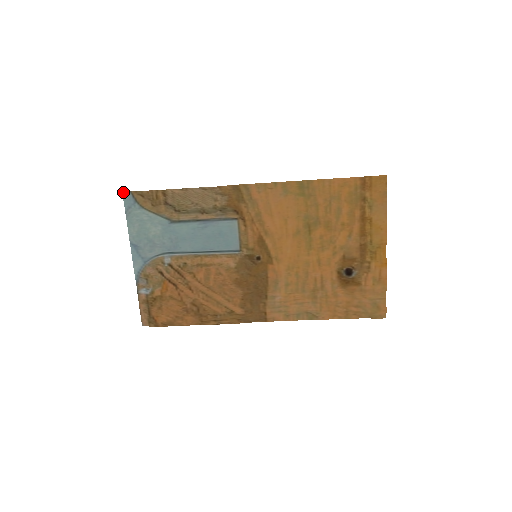
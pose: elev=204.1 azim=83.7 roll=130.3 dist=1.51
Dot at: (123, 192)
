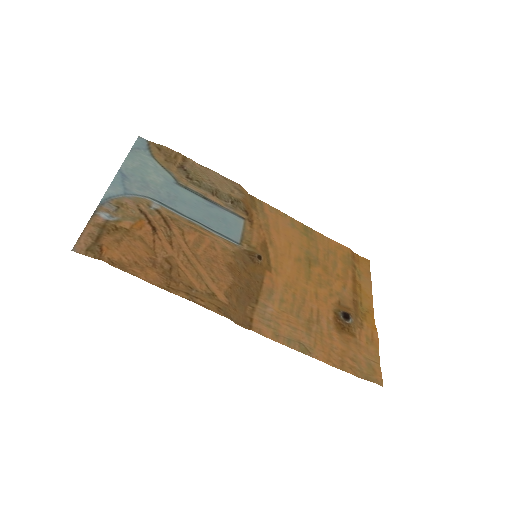
Dot at: (139, 136)
